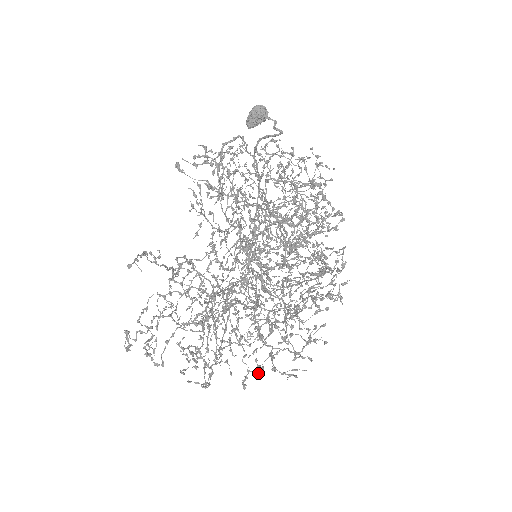
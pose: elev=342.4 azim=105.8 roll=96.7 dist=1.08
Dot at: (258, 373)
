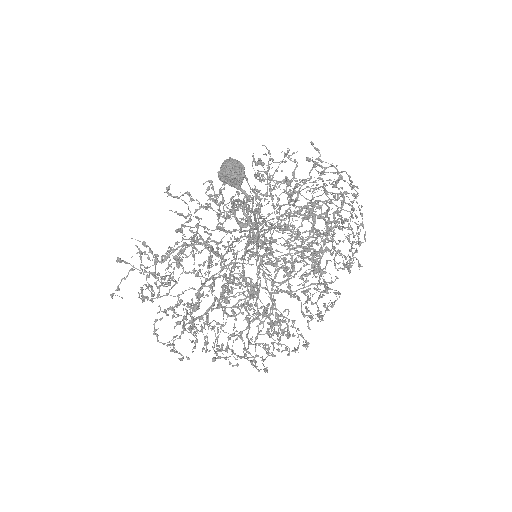
Dot at: (252, 321)
